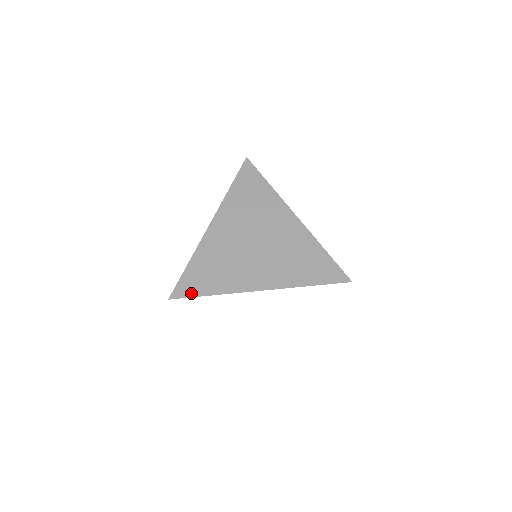
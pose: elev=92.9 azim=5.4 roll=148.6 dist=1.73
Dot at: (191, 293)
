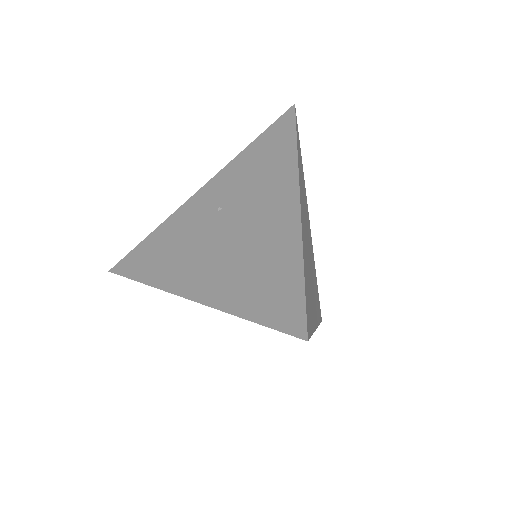
Dot at: (128, 272)
